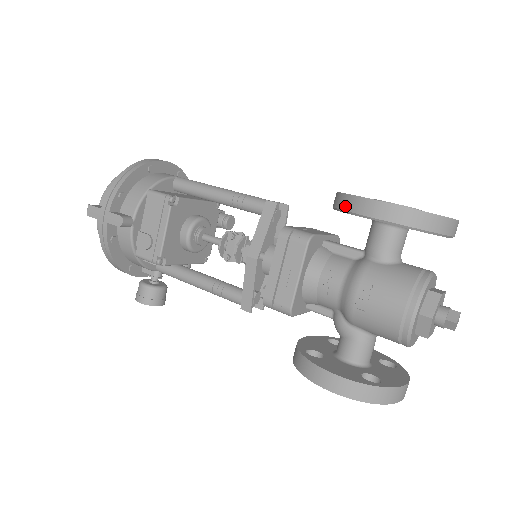
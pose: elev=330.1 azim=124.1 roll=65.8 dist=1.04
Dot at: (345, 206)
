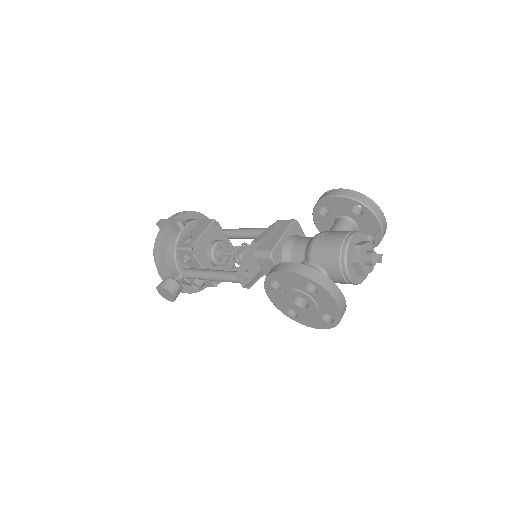
Dot at: (319, 199)
